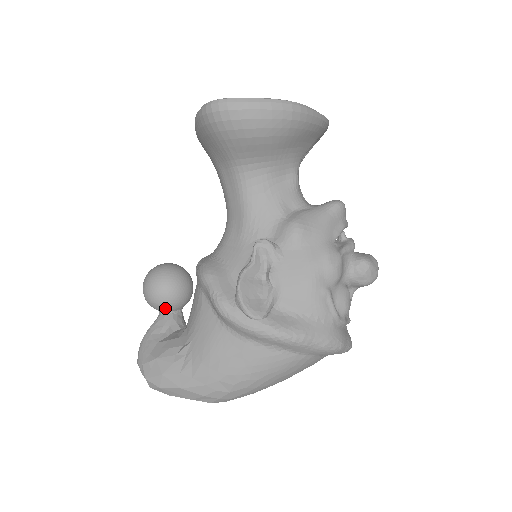
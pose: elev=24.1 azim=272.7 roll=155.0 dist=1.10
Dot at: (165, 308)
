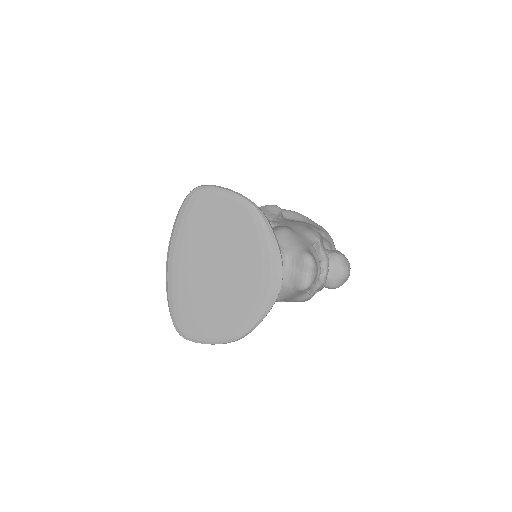
Dot at: occluded
